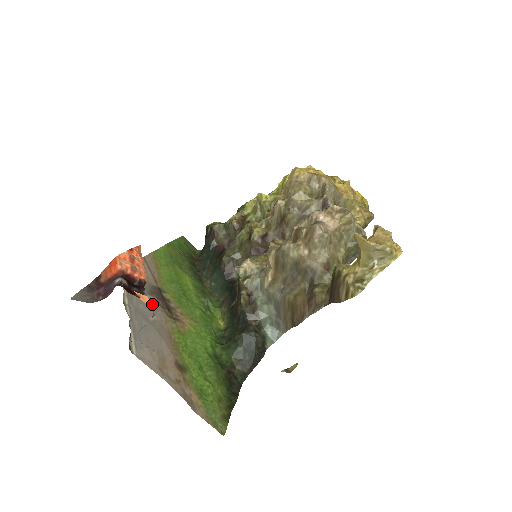
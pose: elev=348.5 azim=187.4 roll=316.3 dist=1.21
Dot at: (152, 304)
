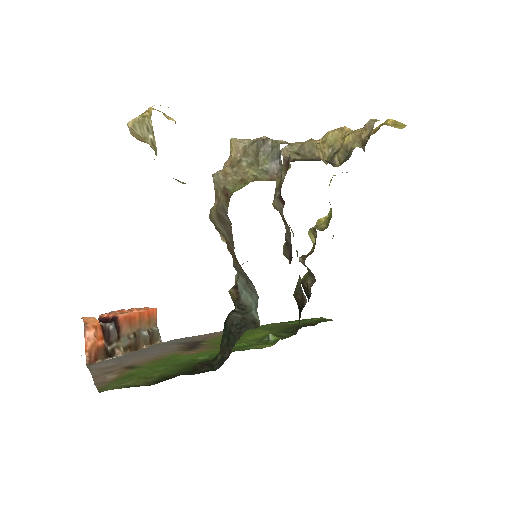
Dot at: (170, 348)
